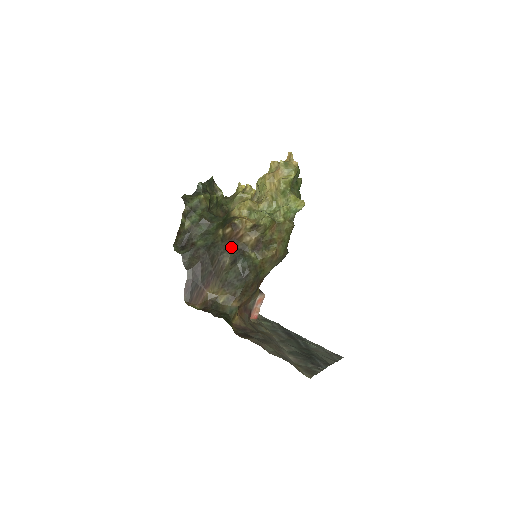
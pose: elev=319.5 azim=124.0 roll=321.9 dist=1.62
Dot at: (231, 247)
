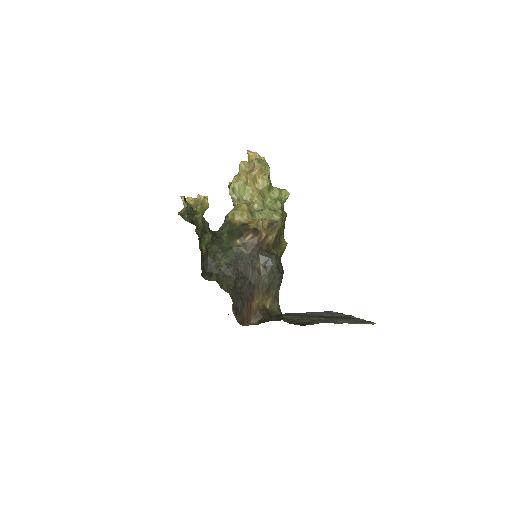
Dot at: (258, 252)
